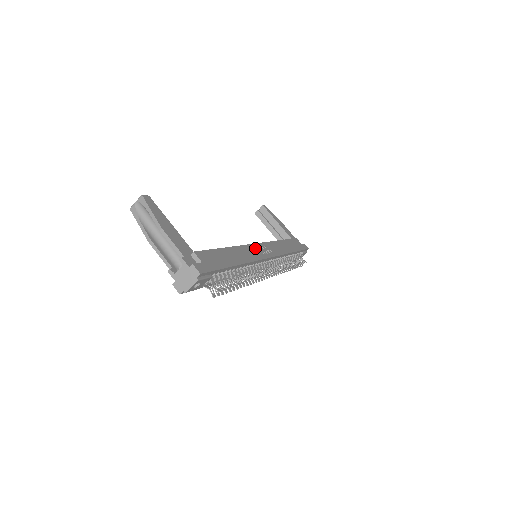
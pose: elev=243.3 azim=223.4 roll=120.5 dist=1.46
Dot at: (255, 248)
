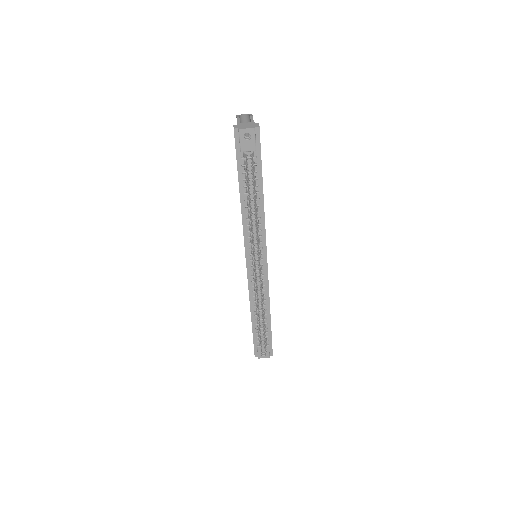
Dot at: occluded
